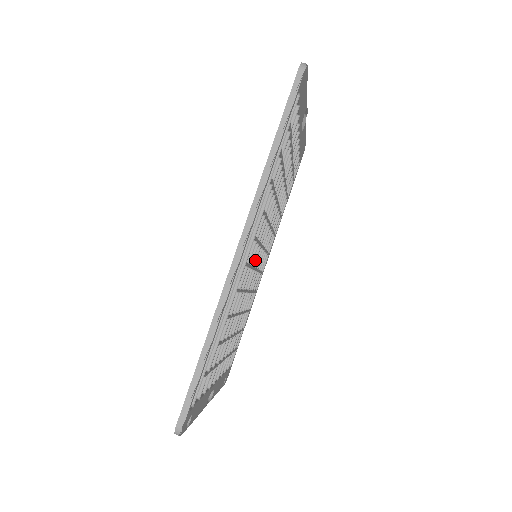
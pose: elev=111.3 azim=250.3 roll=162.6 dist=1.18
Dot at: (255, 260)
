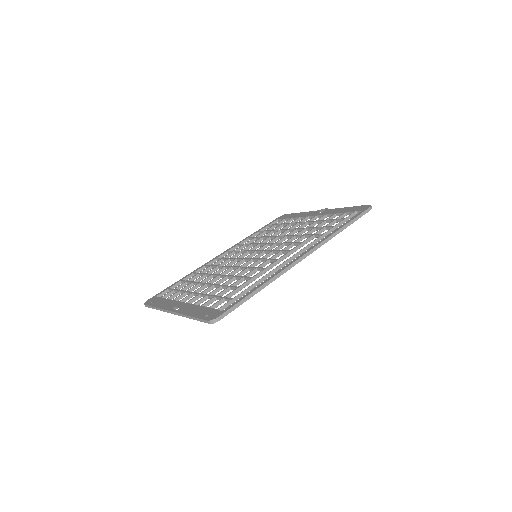
Dot at: occluded
